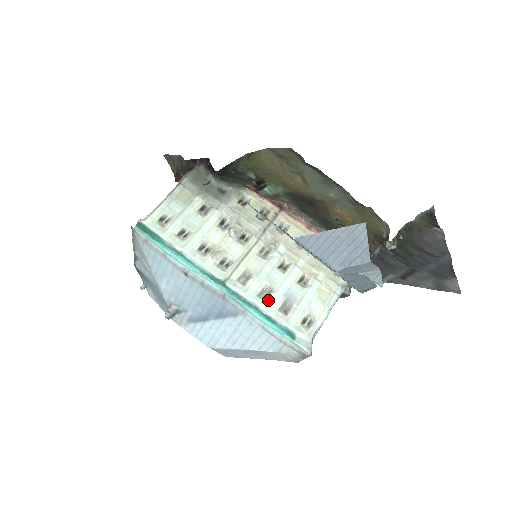
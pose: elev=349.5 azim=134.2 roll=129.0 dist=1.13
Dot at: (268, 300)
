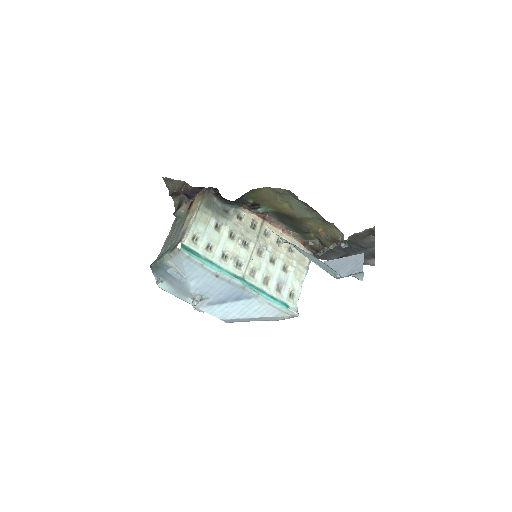
Dot at: (269, 285)
